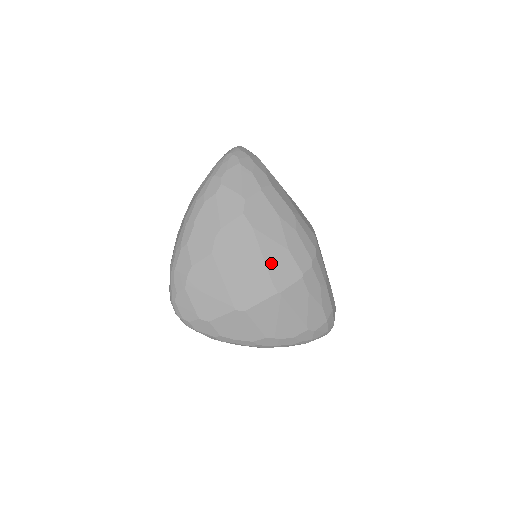
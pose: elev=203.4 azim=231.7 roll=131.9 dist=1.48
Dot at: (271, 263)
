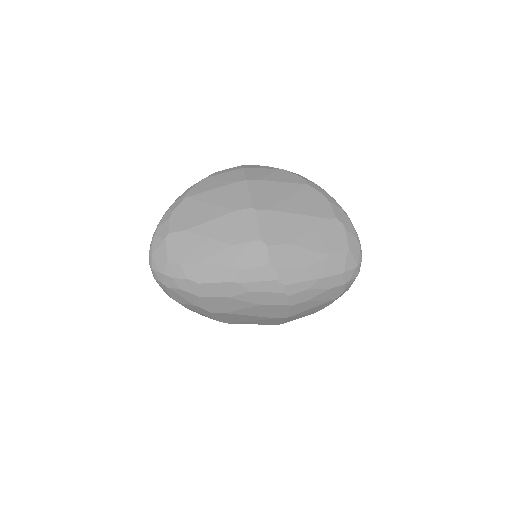
Dot at: (261, 314)
